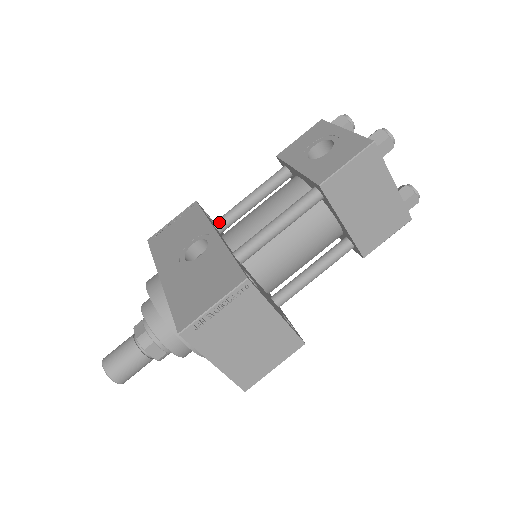
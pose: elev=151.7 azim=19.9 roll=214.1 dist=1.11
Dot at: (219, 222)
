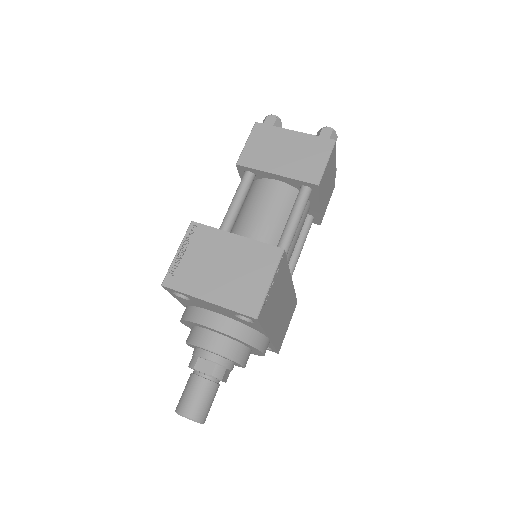
Dot at: occluded
